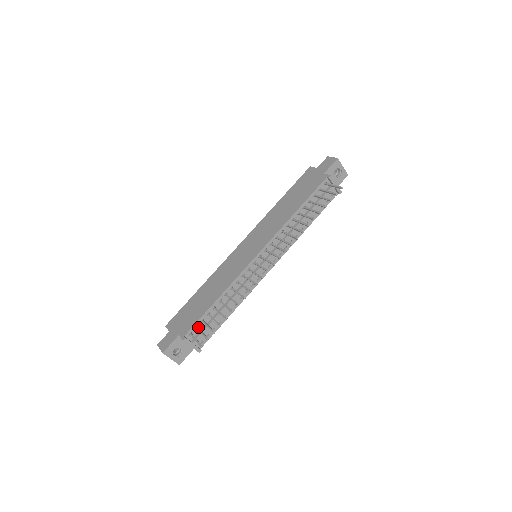
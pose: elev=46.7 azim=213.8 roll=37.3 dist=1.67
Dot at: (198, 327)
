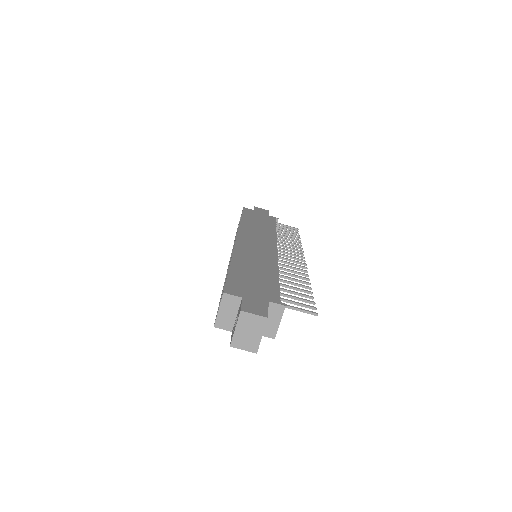
Dot at: occluded
